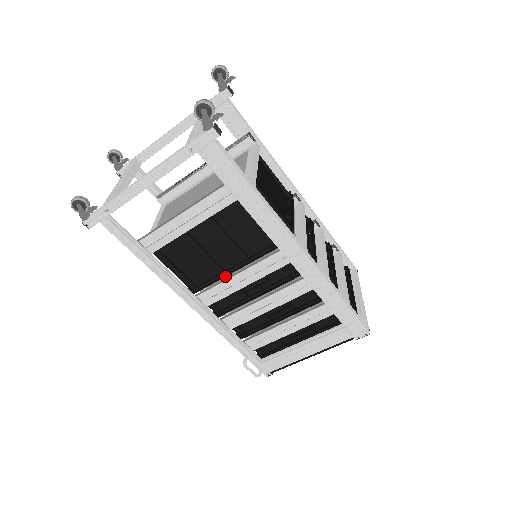
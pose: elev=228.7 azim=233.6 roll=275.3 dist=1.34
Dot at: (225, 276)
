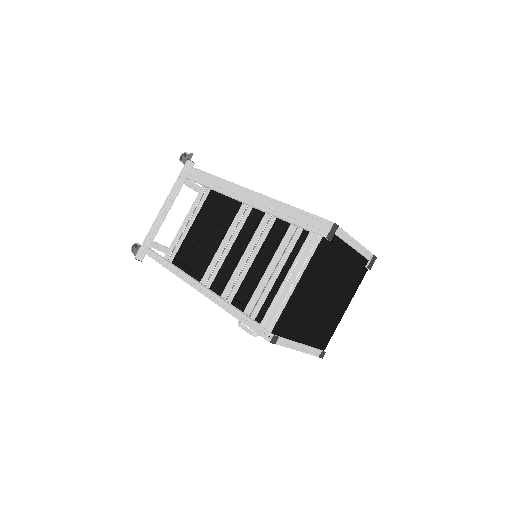
Dot at: (216, 253)
